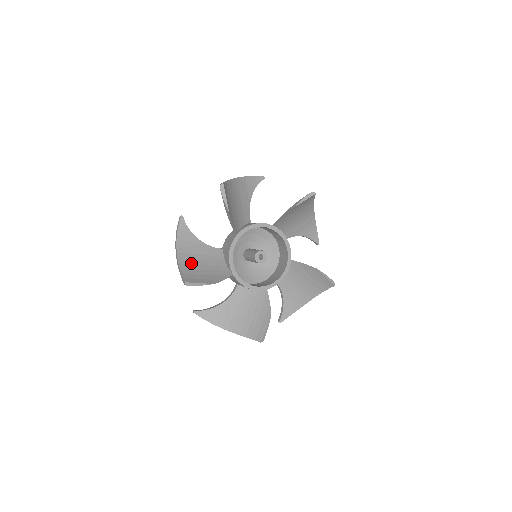
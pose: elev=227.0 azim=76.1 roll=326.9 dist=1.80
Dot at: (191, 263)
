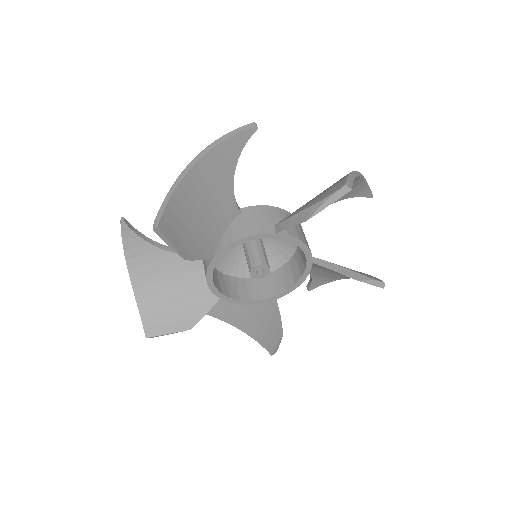
Dot at: (154, 293)
